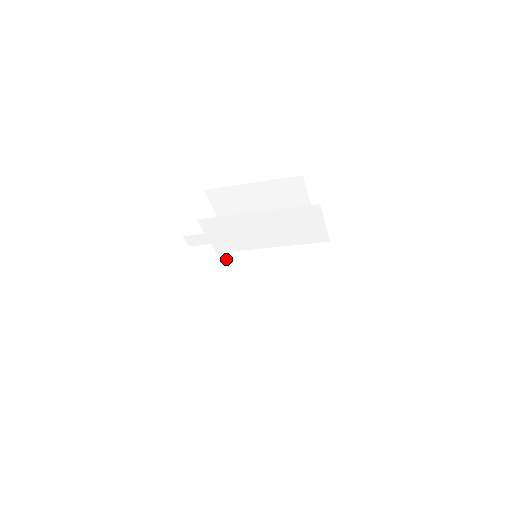
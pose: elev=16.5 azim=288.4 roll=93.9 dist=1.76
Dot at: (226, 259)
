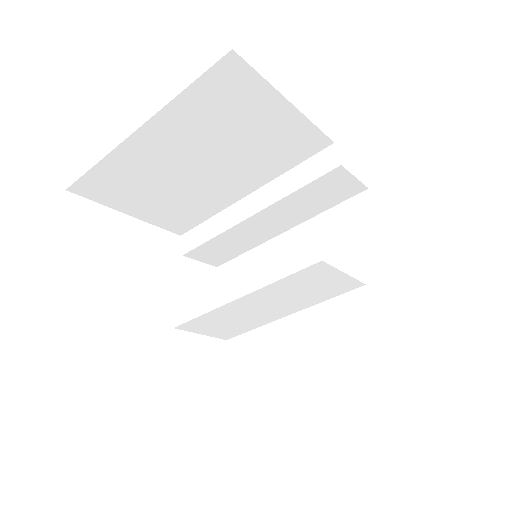
Dot at: (231, 331)
